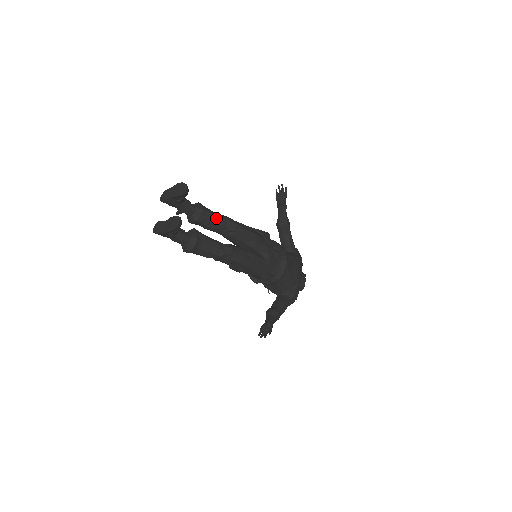
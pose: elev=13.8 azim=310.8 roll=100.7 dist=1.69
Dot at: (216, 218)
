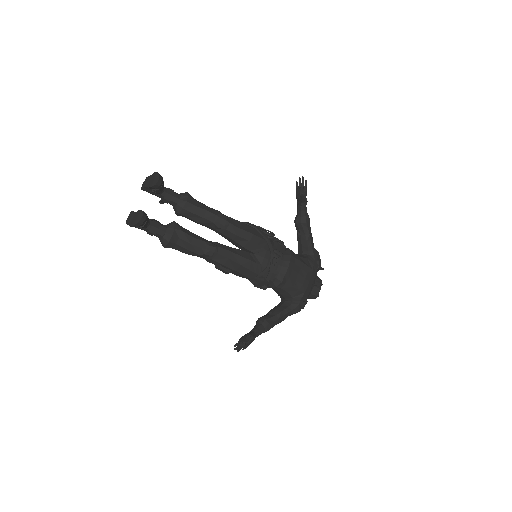
Dot at: (202, 212)
